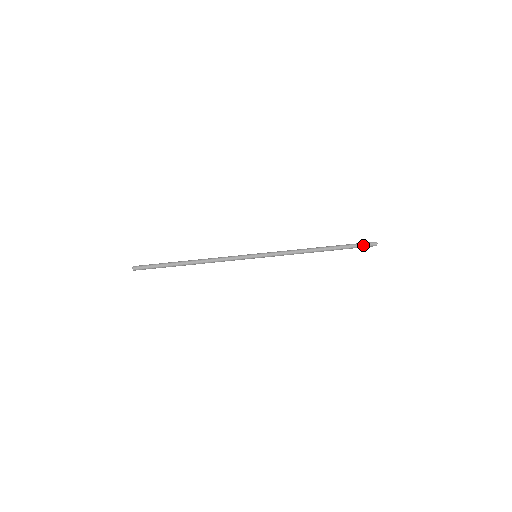
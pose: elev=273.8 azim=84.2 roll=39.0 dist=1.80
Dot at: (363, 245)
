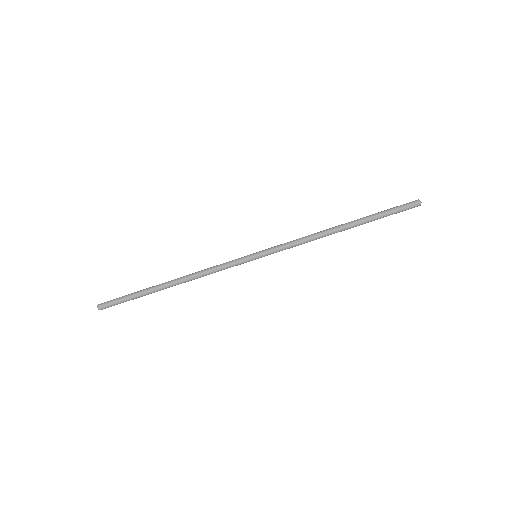
Dot at: (401, 207)
